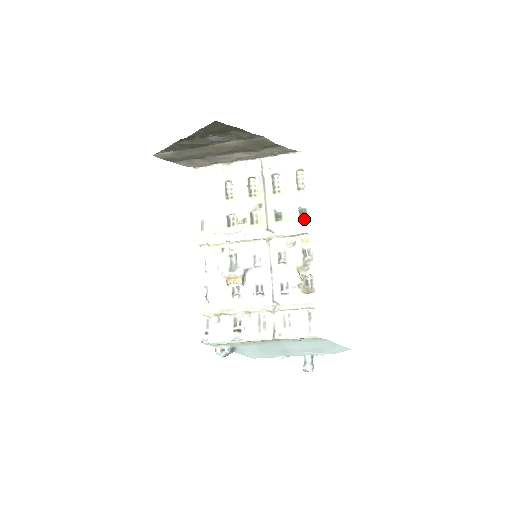
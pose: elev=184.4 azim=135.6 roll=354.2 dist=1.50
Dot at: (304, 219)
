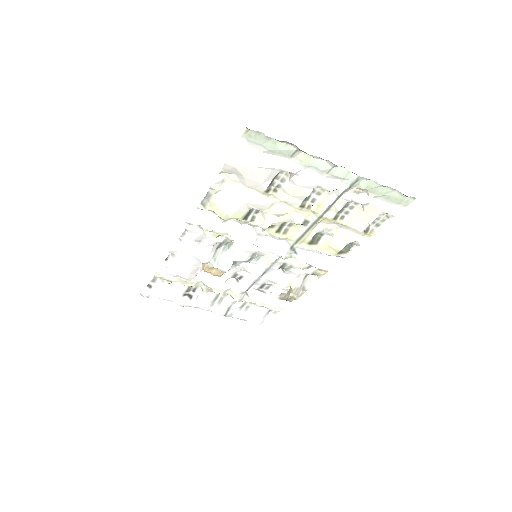
Dot at: (341, 255)
